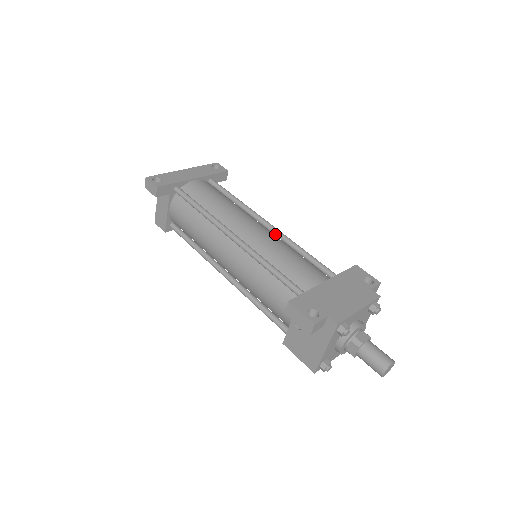
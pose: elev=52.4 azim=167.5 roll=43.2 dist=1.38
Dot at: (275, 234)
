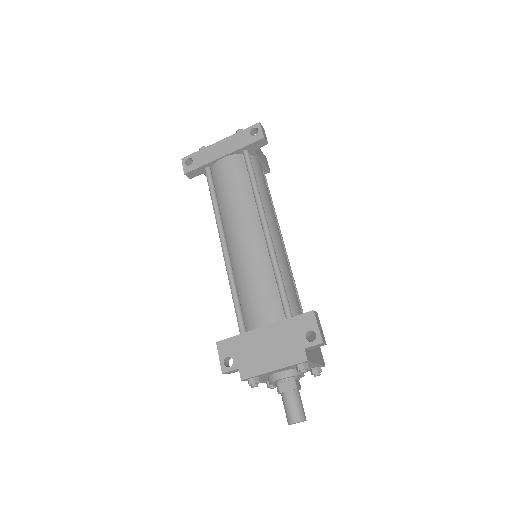
Dot at: (266, 243)
